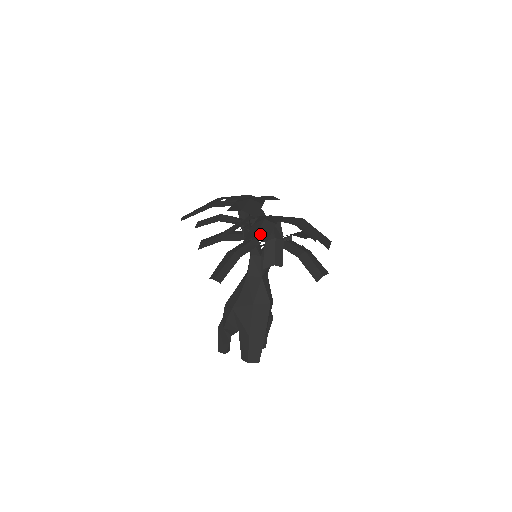
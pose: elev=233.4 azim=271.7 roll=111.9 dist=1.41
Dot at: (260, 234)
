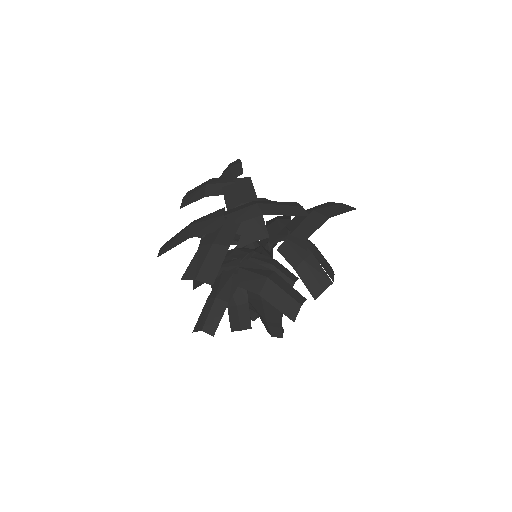
Dot at: (207, 326)
